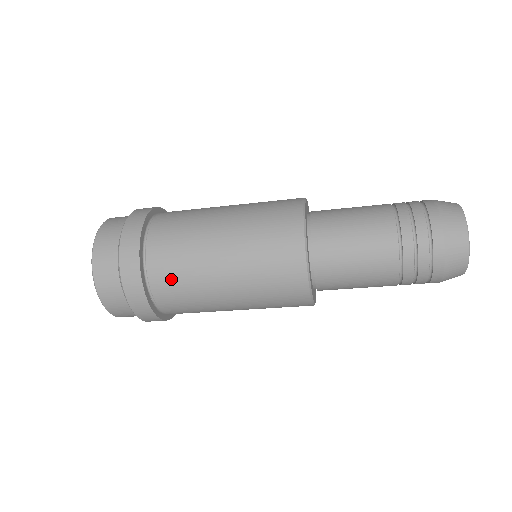
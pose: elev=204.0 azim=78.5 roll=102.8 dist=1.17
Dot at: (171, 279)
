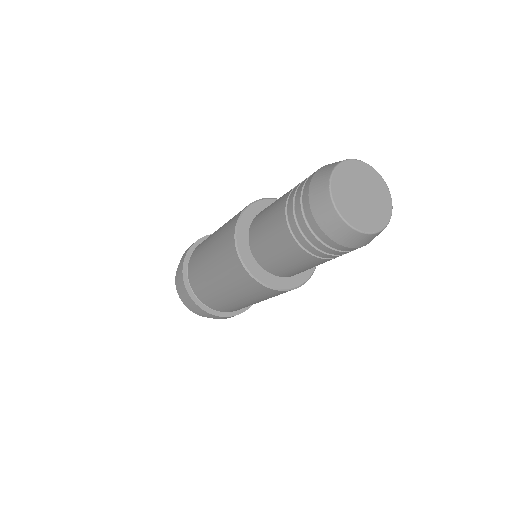
Dot at: (221, 307)
